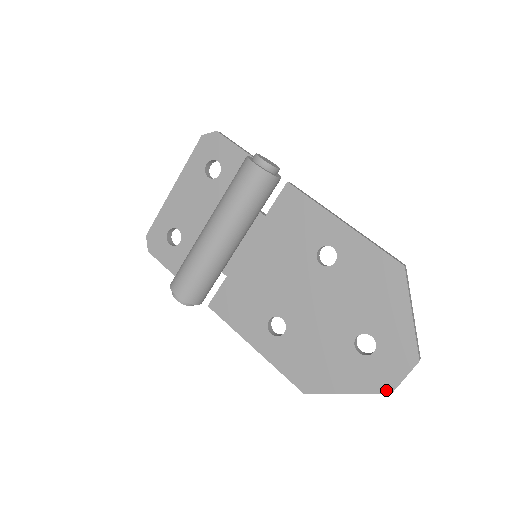
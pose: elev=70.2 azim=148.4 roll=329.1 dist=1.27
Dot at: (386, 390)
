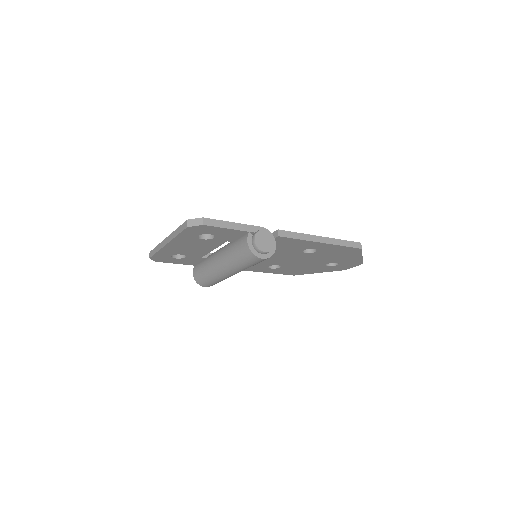
Dot at: occluded
